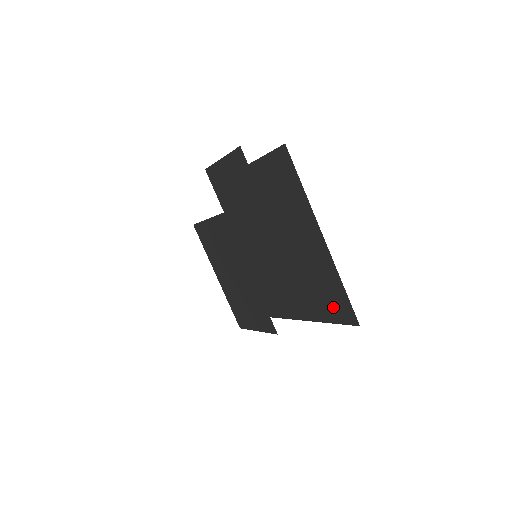
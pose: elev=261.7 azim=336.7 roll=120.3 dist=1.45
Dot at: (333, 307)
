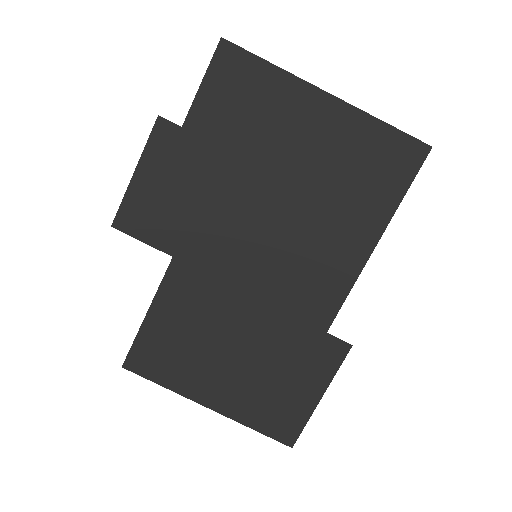
Dot at: (392, 170)
